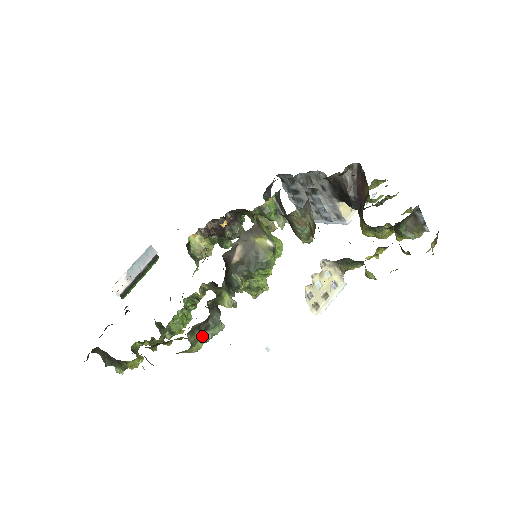
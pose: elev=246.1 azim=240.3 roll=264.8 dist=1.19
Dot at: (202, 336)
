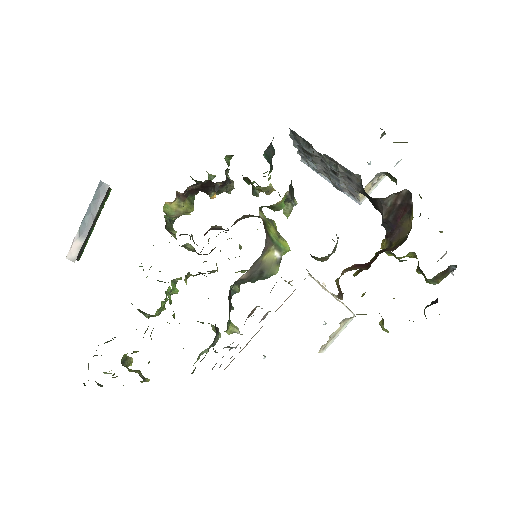
Dot at: (200, 354)
